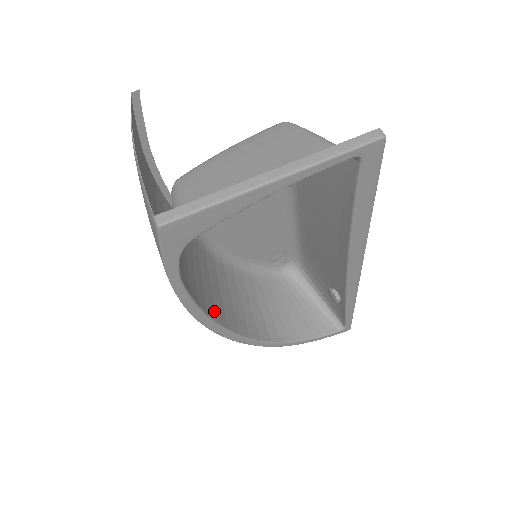
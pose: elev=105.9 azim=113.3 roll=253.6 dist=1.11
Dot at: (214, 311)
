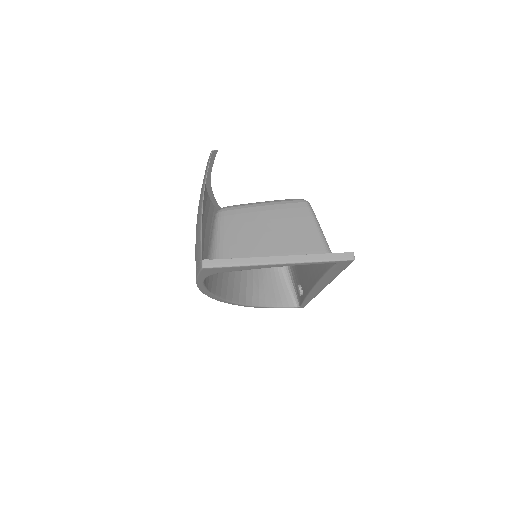
Dot at: (215, 287)
